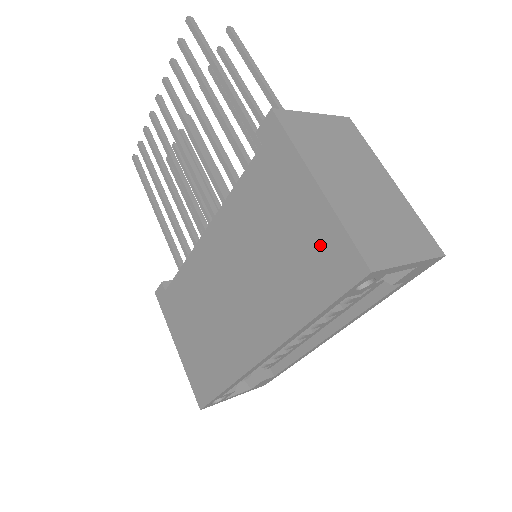
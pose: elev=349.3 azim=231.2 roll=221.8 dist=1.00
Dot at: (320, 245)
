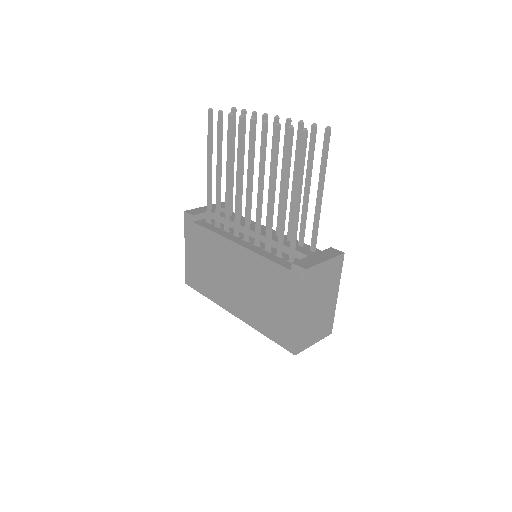
Dot at: (285, 327)
